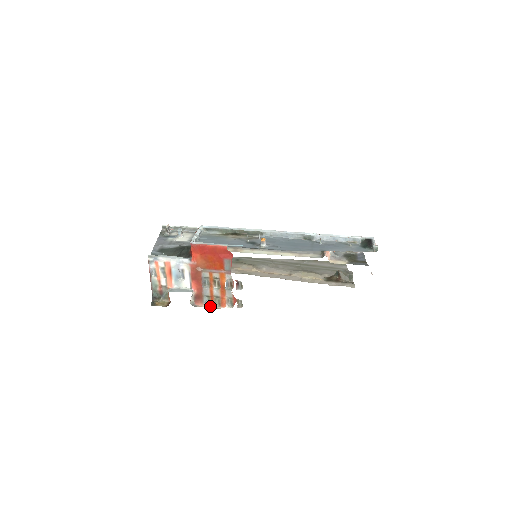
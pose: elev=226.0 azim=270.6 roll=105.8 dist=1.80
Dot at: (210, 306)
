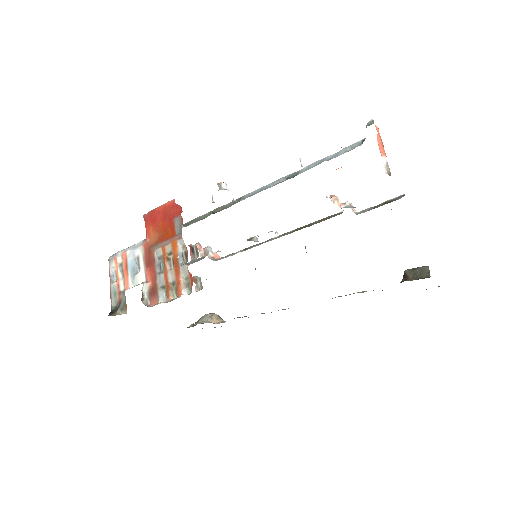
Dot at: (165, 301)
